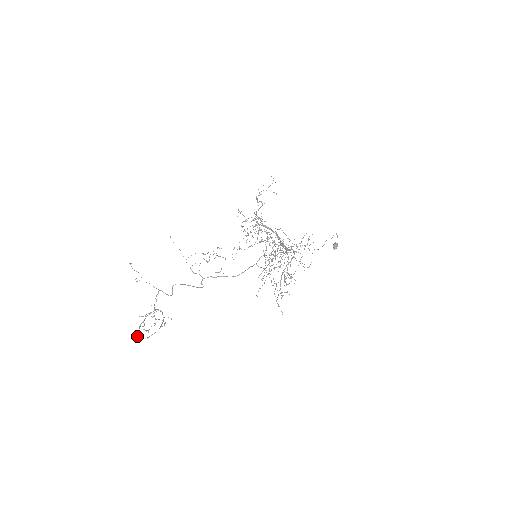
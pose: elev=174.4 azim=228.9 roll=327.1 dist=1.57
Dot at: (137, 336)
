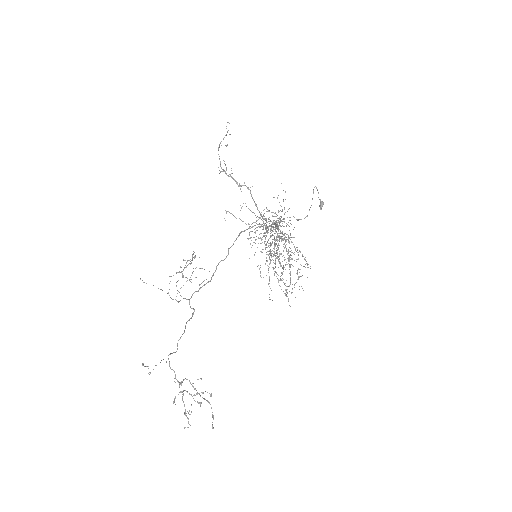
Dot at: occluded
